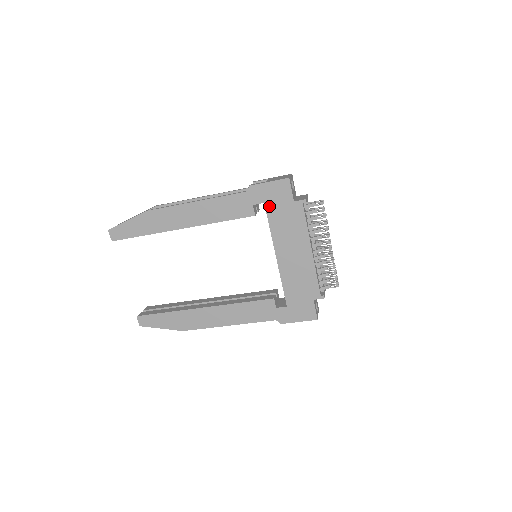
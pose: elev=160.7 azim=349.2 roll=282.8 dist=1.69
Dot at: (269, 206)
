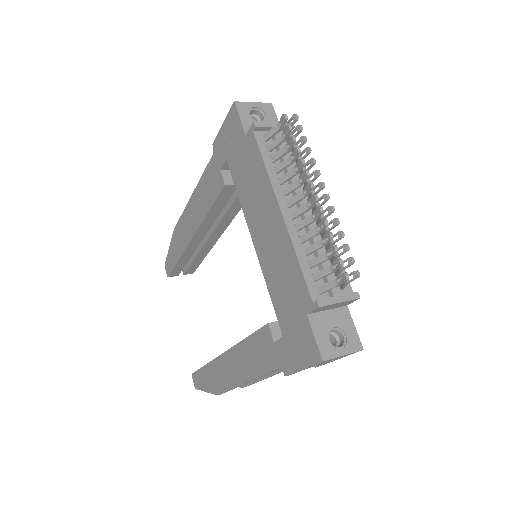
Dot at: (230, 161)
